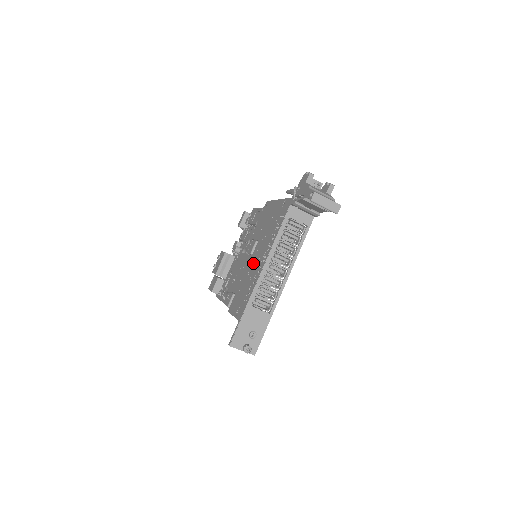
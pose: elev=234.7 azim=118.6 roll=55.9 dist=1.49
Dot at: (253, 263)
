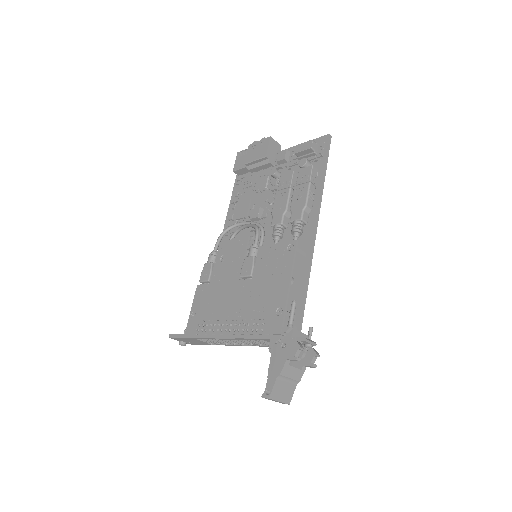
Dot at: (230, 297)
